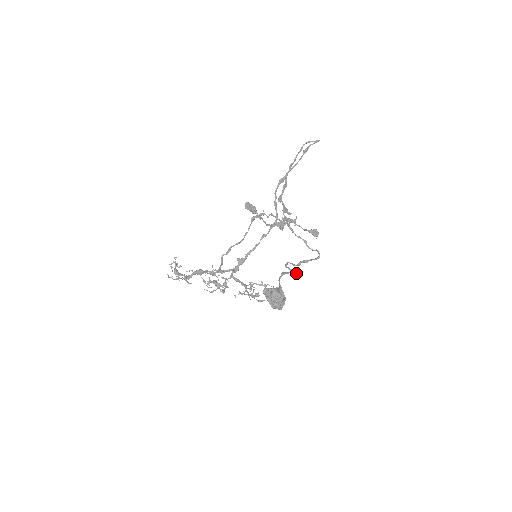
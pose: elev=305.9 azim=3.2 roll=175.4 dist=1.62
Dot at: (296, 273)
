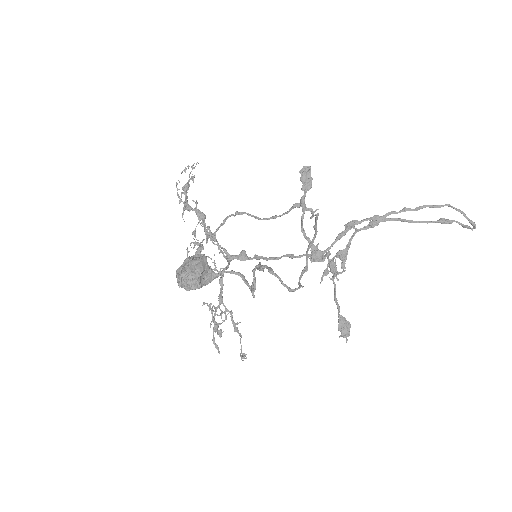
Dot at: (253, 293)
